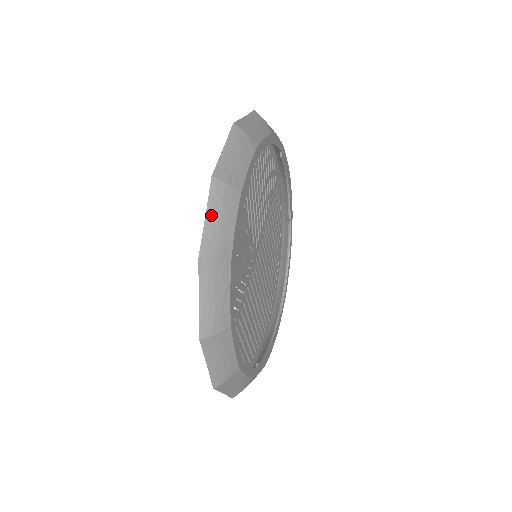
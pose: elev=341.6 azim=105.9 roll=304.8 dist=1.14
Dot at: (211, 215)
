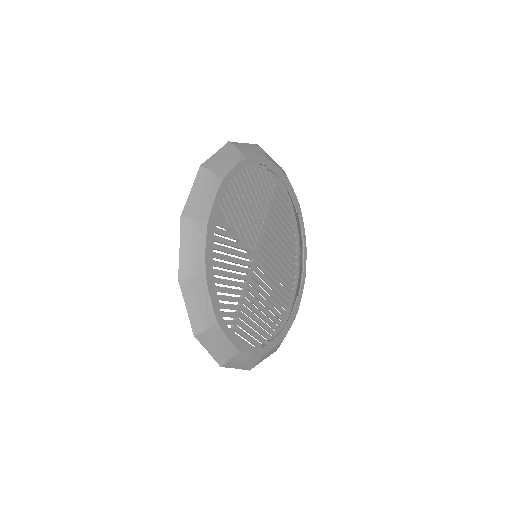
Dot at: (184, 246)
